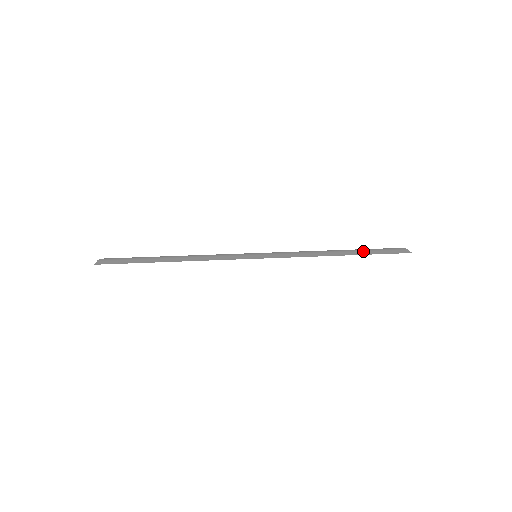
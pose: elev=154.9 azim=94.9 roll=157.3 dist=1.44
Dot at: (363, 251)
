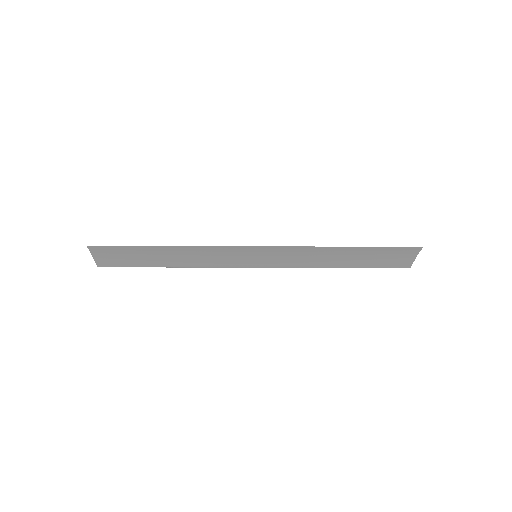
Dot at: (370, 250)
